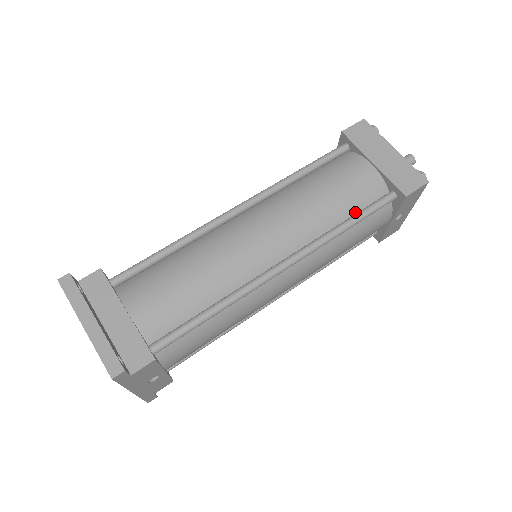
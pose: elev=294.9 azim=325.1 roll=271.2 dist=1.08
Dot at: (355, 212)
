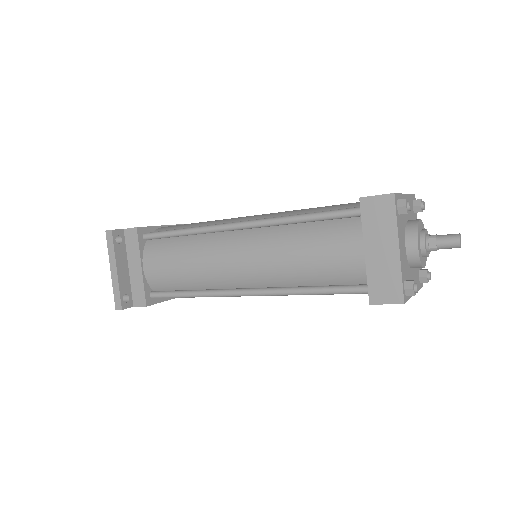
Dot at: (326, 283)
